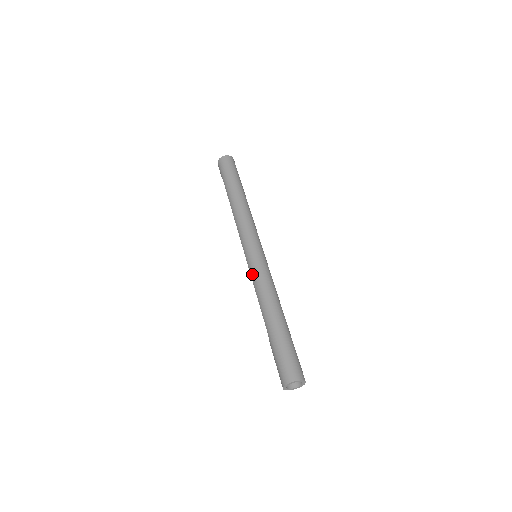
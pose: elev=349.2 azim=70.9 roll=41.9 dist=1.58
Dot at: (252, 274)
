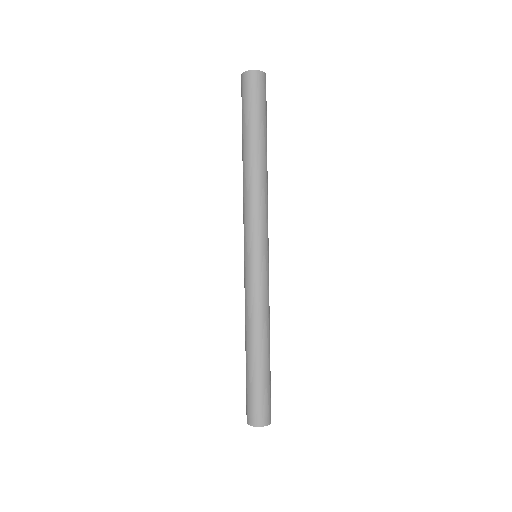
Dot at: (244, 283)
